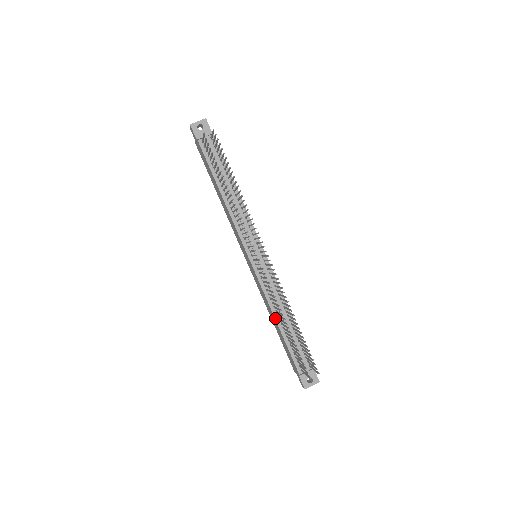
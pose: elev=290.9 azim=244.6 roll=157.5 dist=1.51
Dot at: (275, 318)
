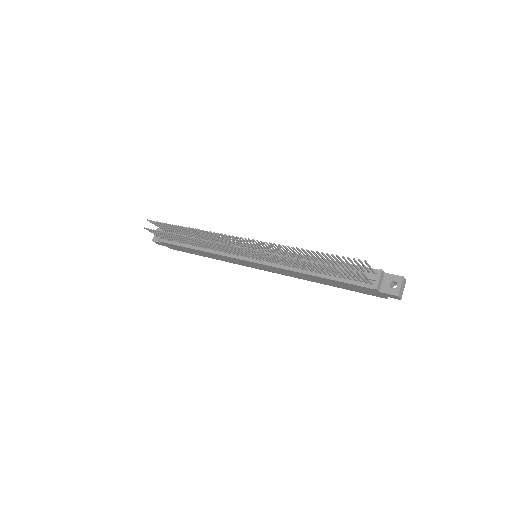
Dot at: (307, 274)
